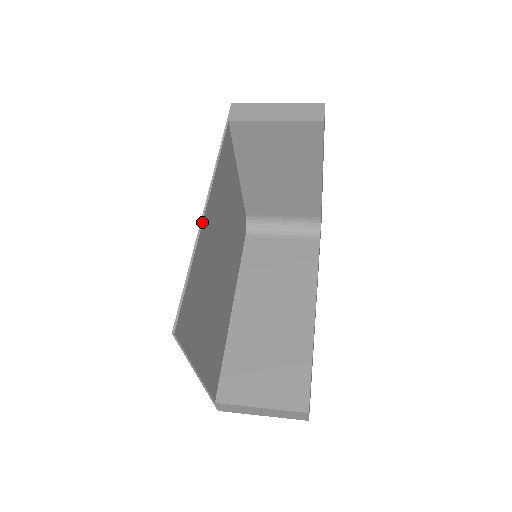
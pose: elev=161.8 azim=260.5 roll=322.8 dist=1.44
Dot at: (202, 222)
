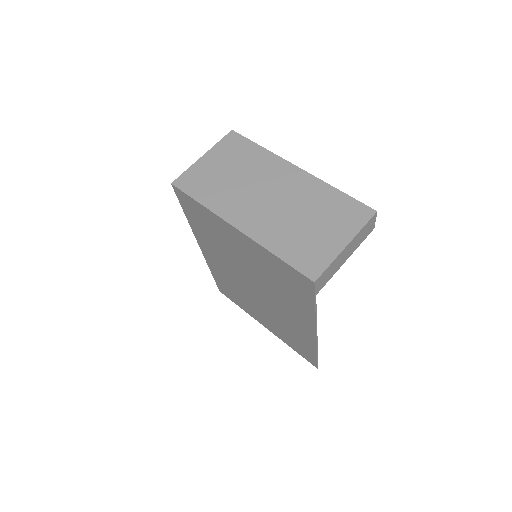
Dot at: occluded
